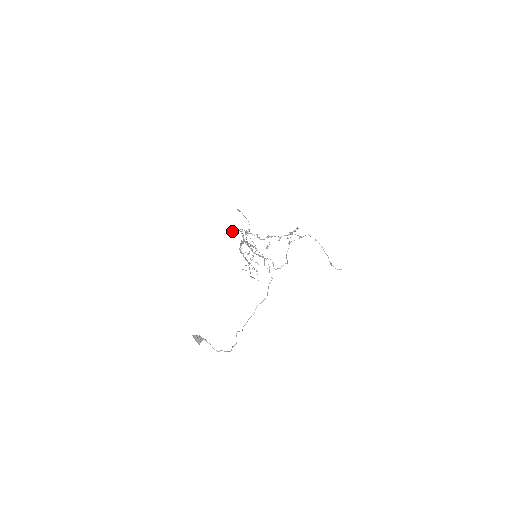
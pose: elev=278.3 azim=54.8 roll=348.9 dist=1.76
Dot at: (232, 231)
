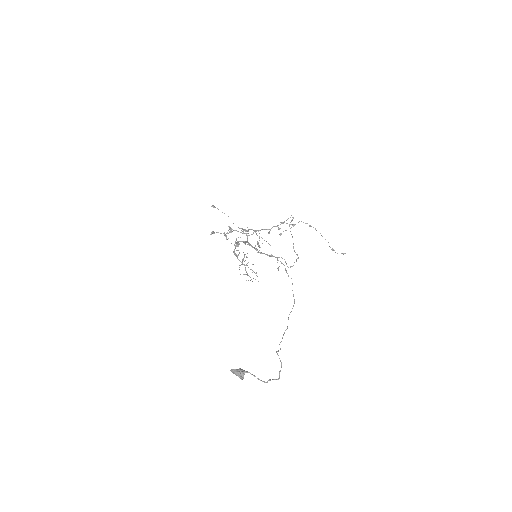
Dot at: (212, 232)
